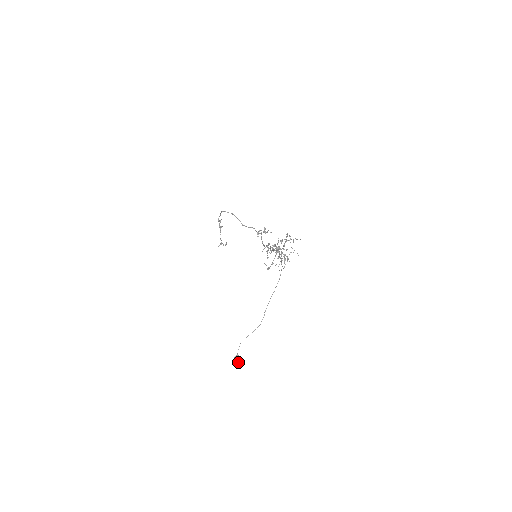
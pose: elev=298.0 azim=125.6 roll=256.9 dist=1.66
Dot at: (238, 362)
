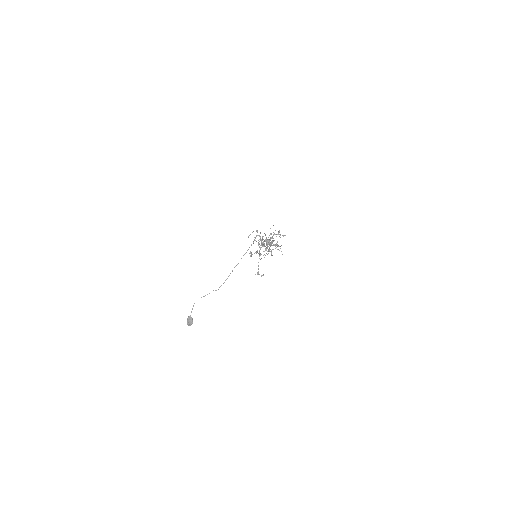
Dot at: (190, 324)
